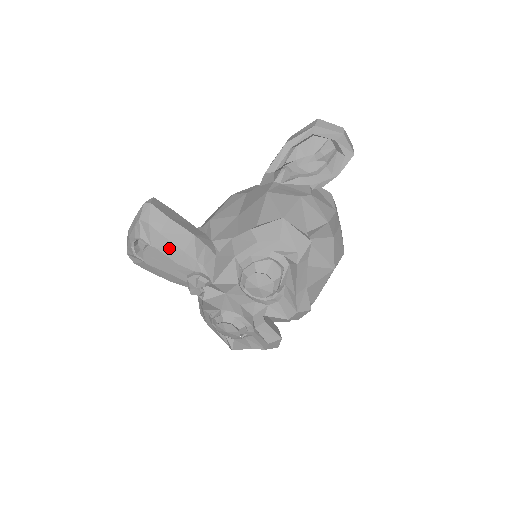
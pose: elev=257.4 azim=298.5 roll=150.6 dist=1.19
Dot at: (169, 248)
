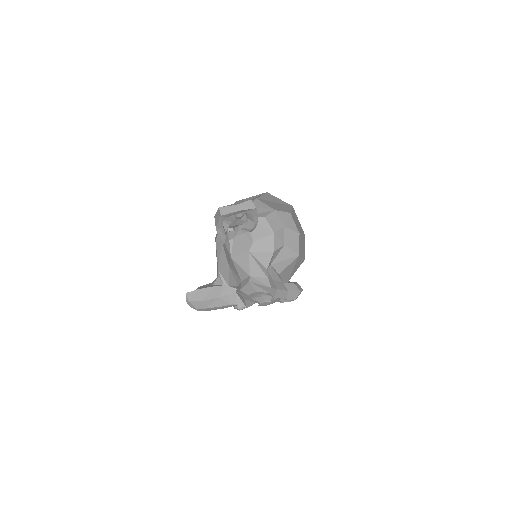
Dot at: (215, 309)
